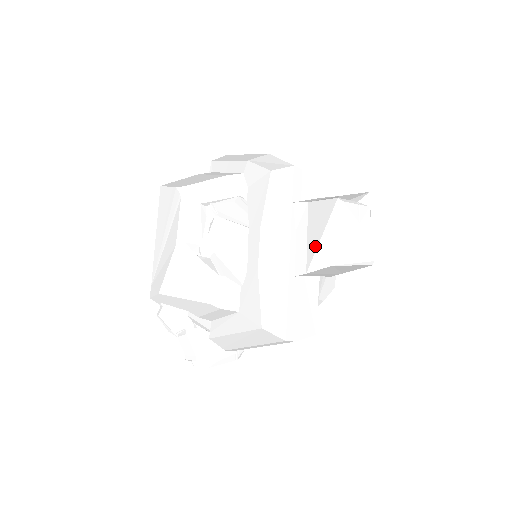
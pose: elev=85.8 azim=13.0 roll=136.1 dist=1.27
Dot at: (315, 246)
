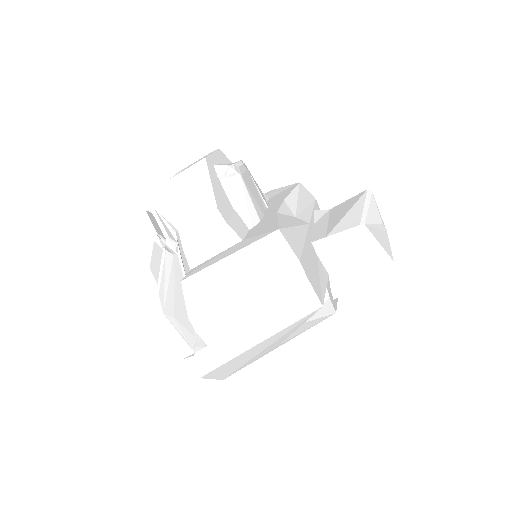
Dot at: (339, 219)
